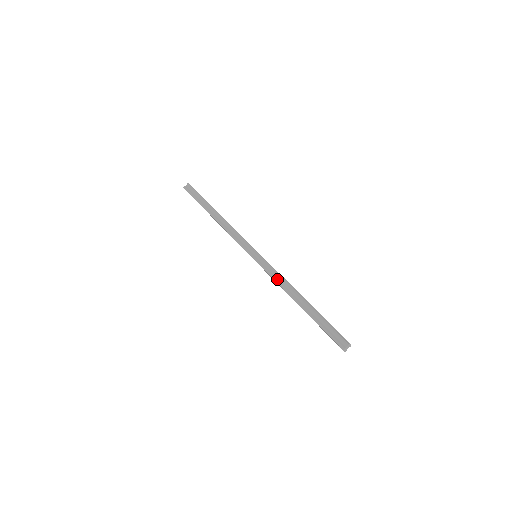
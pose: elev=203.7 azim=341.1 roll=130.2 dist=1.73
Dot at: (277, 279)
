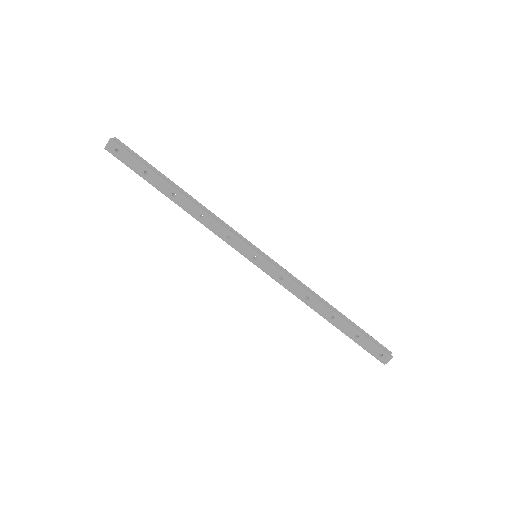
Dot at: (299, 283)
